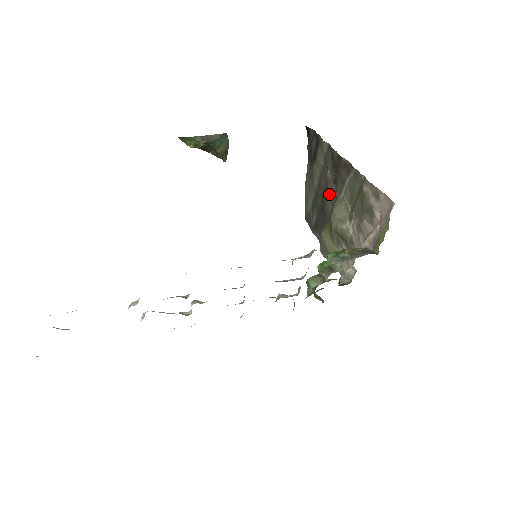
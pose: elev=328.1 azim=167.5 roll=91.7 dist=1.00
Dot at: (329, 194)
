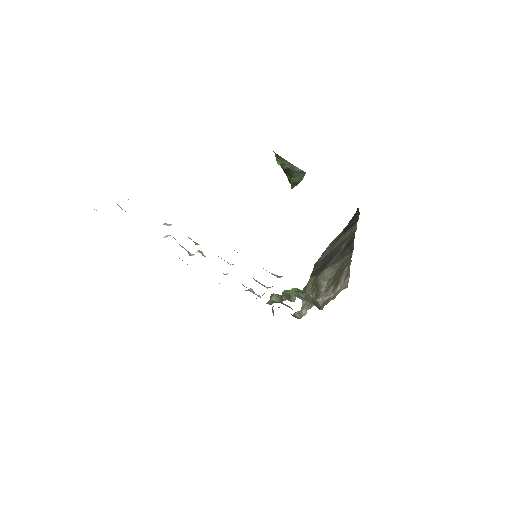
Dot at: (334, 258)
